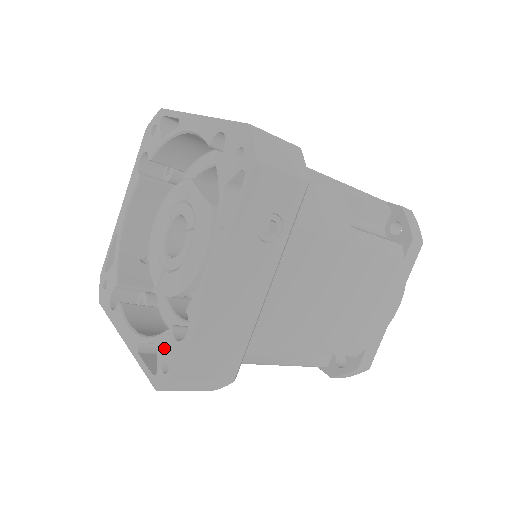
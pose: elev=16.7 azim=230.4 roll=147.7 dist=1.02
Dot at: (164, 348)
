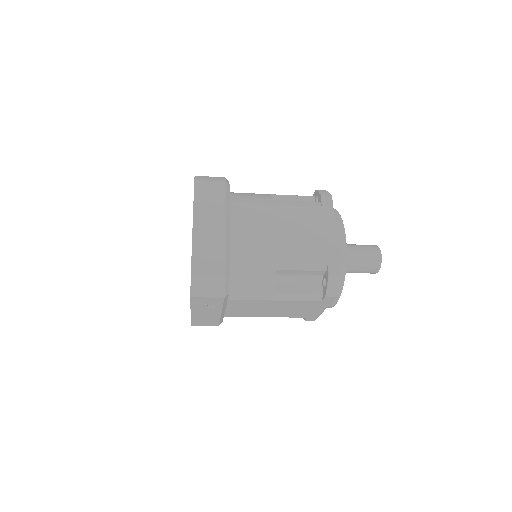
Dot at: occluded
